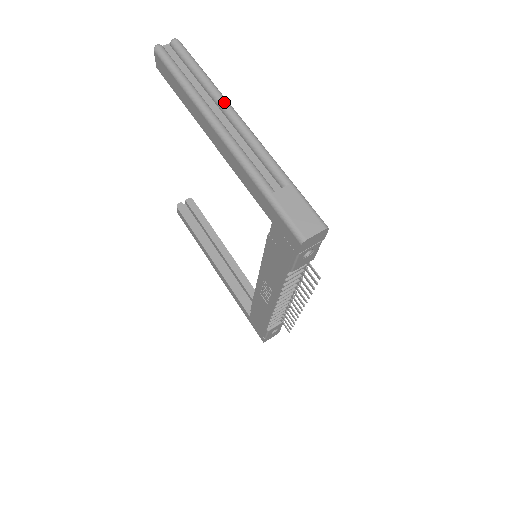
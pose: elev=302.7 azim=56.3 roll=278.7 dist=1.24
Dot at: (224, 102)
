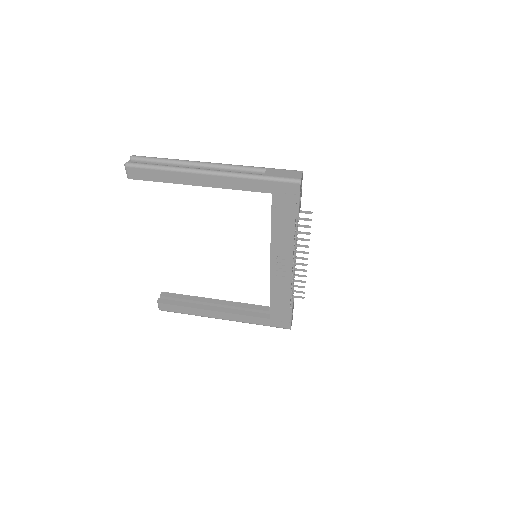
Dot at: (194, 162)
